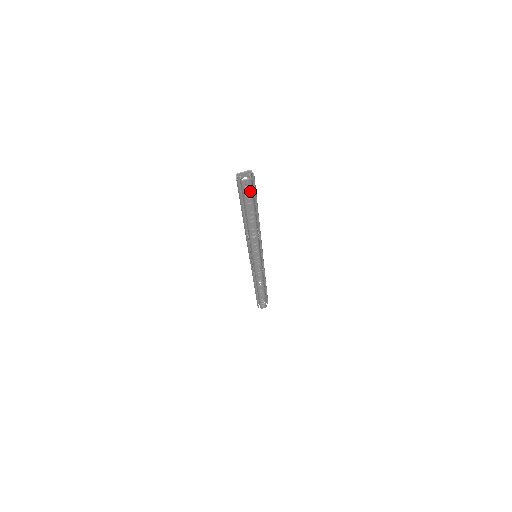
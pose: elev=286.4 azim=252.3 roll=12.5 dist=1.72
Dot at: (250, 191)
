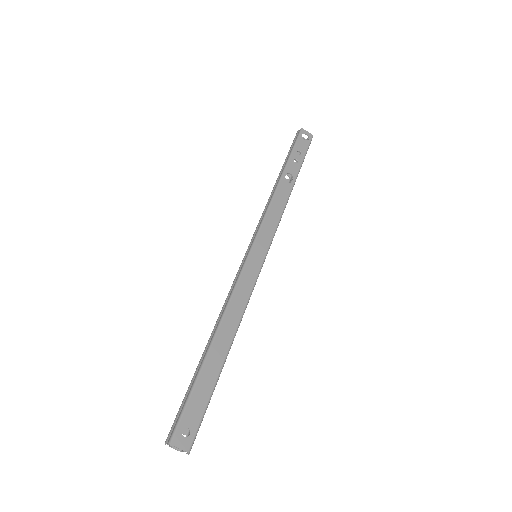
Dot at: (203, 404)
